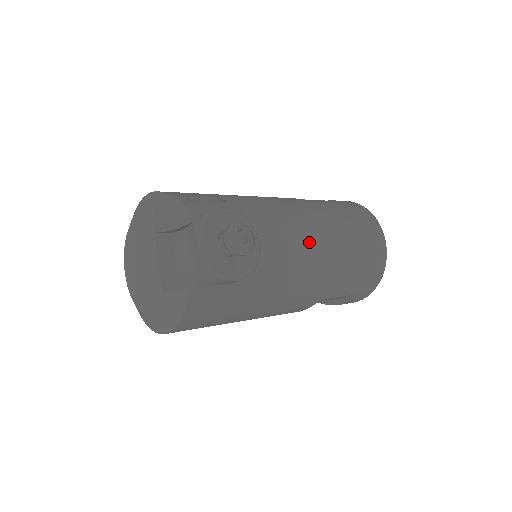
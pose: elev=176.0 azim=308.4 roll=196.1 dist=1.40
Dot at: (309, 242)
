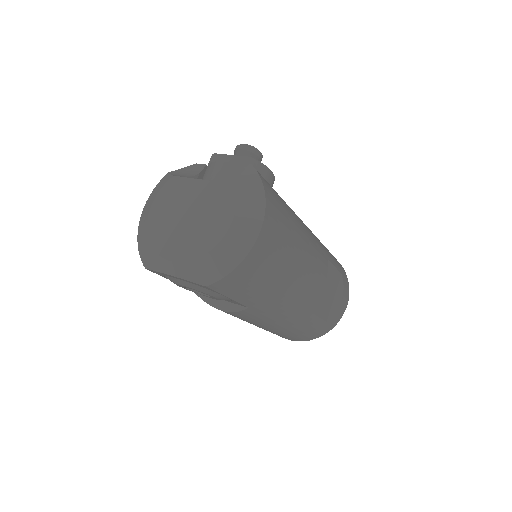
Dot at: occluded
